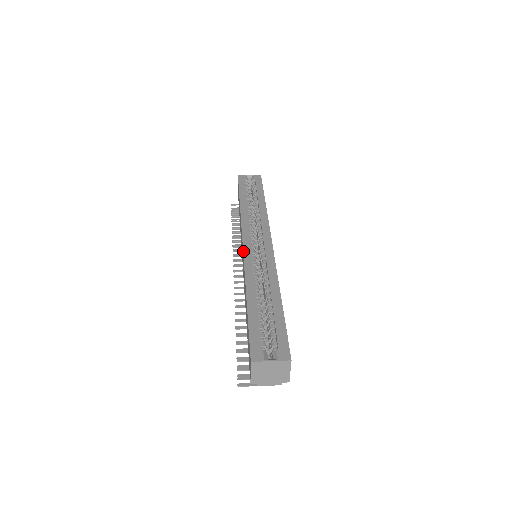
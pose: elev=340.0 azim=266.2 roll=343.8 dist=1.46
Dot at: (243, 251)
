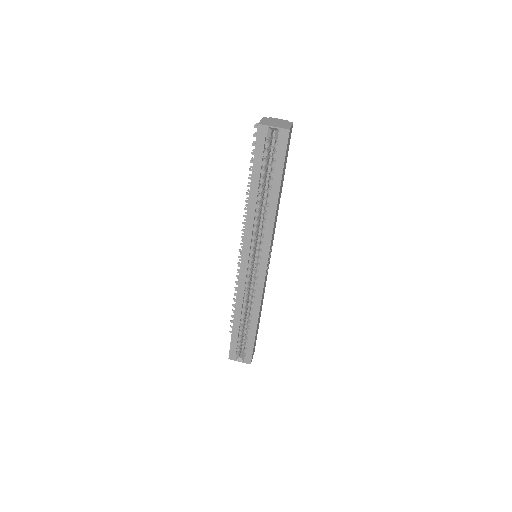
Dot at: (239, 273)
